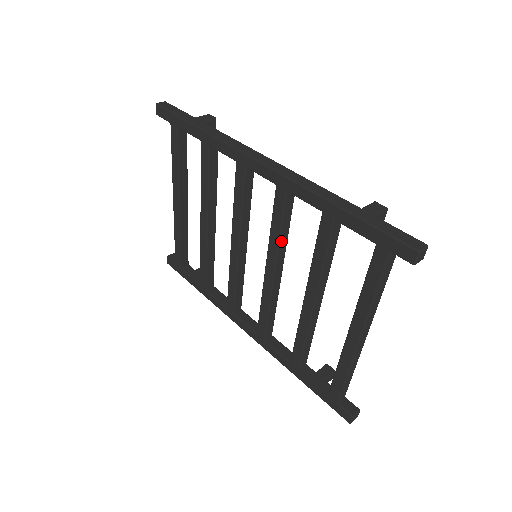
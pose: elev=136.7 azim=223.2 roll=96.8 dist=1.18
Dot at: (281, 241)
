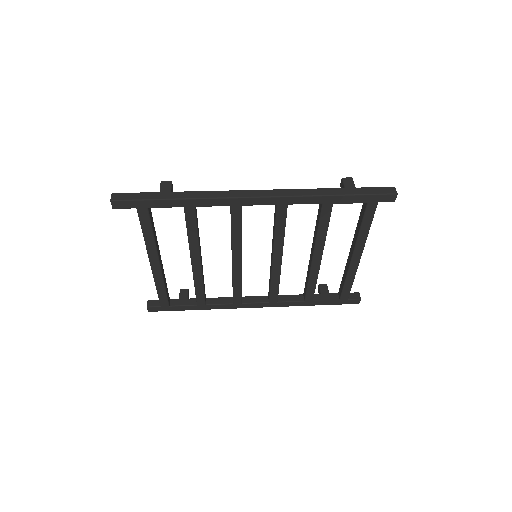
Dot at: (284, 236)
